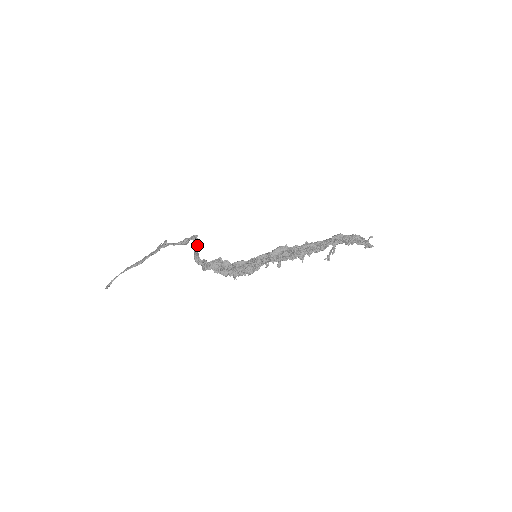
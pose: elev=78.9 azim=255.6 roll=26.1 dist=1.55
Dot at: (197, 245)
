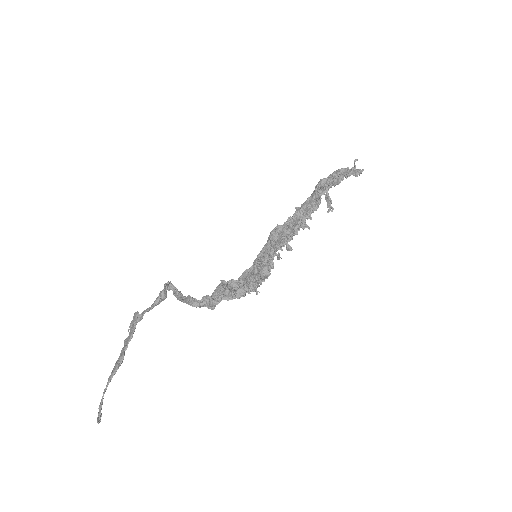
Dot at: (178, 292)
